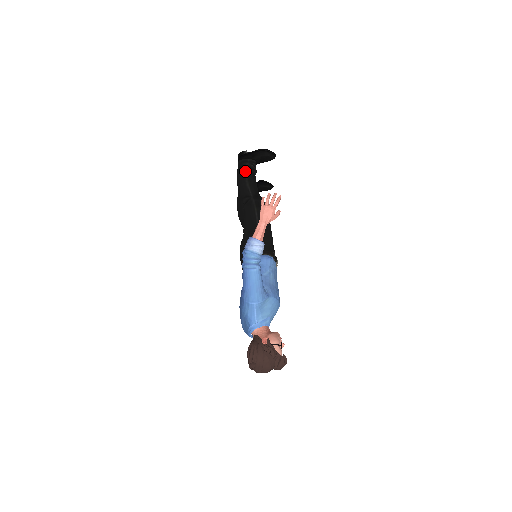
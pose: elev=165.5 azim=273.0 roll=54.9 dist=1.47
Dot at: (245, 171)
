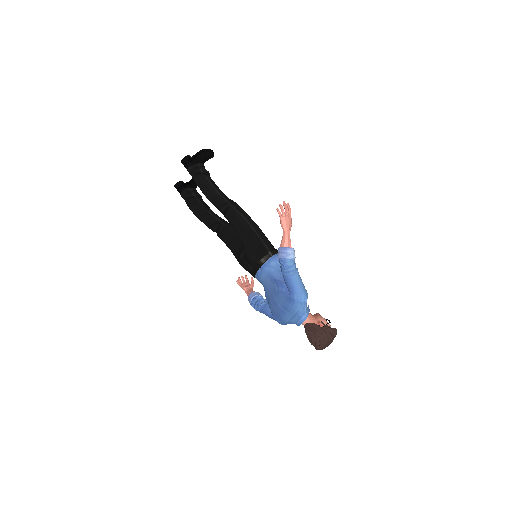
Dot at: (206, 178)
